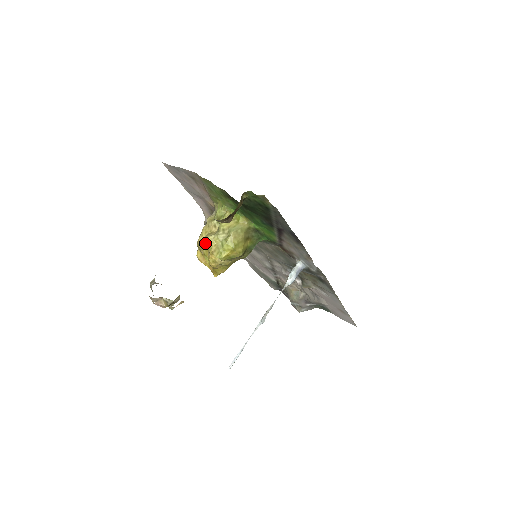
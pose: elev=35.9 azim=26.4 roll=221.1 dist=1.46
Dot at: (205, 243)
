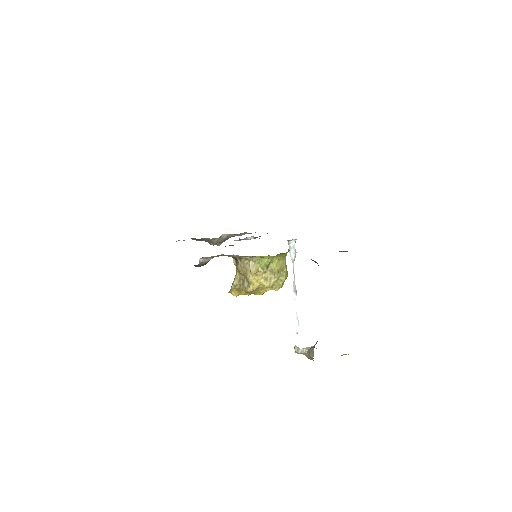
Dot at: (259, 287)
